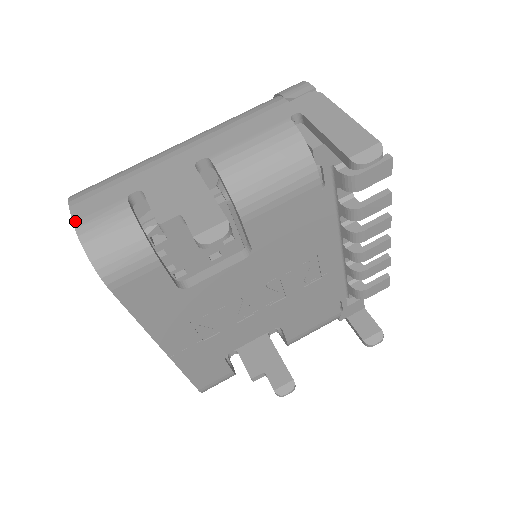
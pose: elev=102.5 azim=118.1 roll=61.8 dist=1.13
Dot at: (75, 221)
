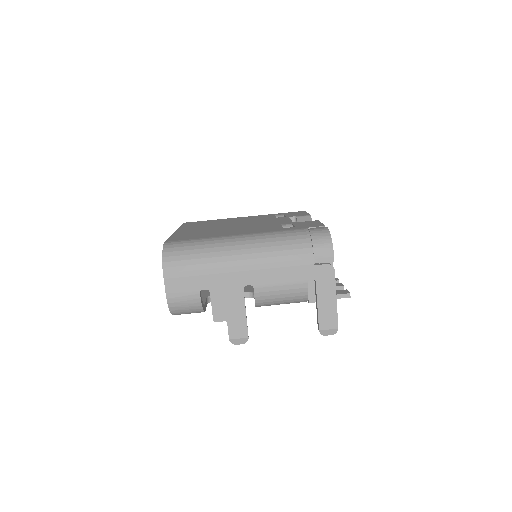
Dot at: (167, 293)
